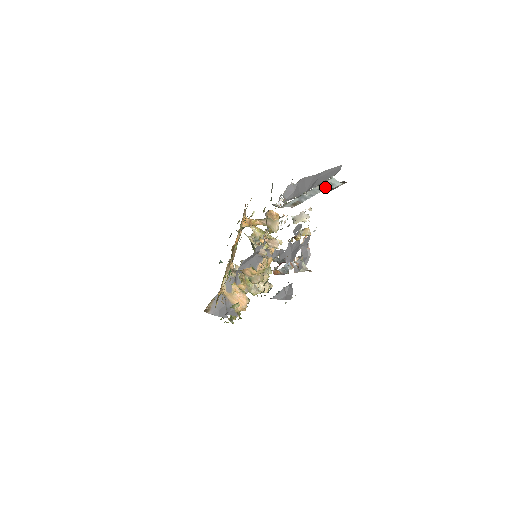
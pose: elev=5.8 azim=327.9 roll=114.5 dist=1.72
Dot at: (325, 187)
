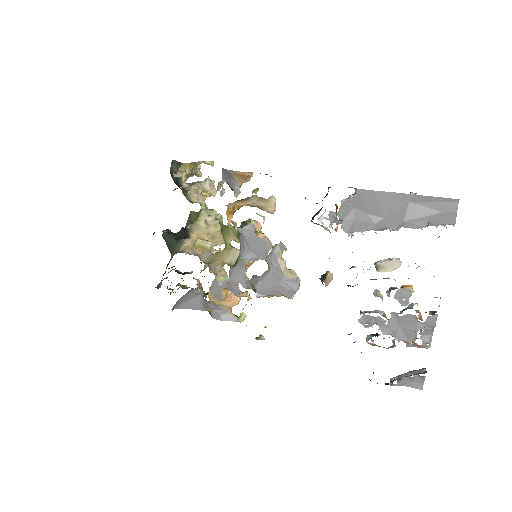
Dot at: occluded
